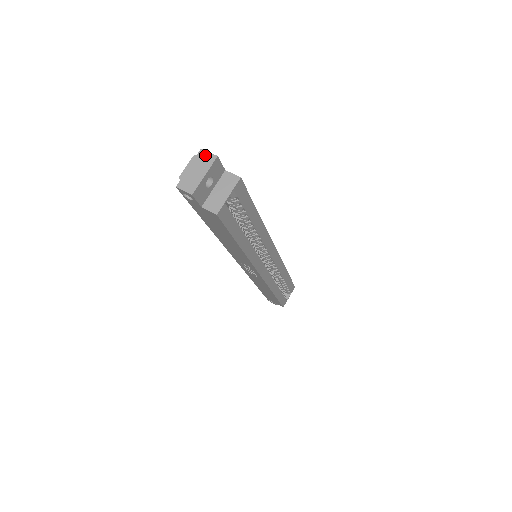
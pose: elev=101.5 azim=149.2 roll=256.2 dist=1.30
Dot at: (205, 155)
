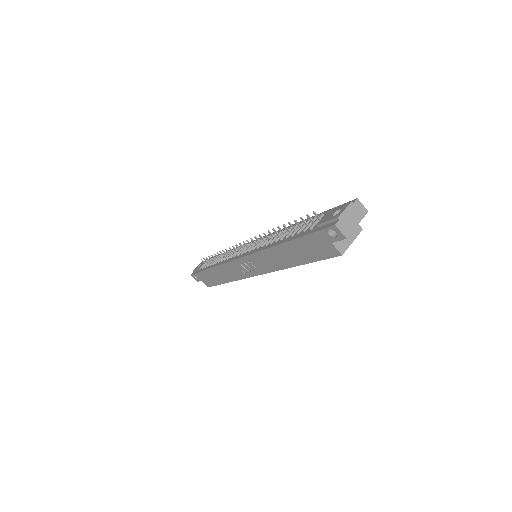
Dot at: (360, 206)
